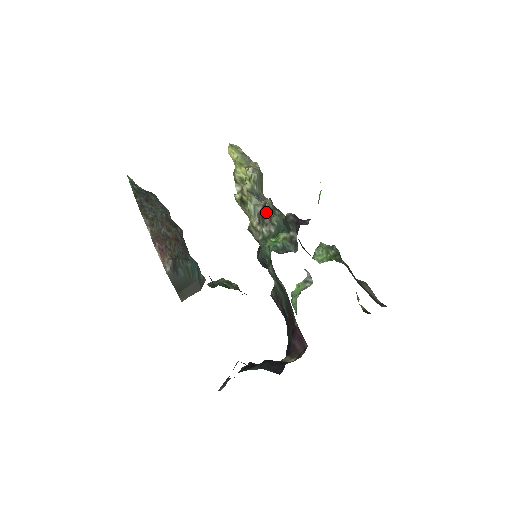
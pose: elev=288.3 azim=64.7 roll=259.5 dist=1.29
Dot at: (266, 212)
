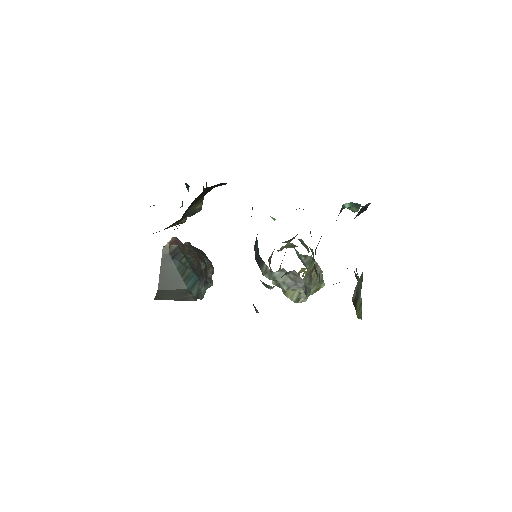
Dot at: occluded
